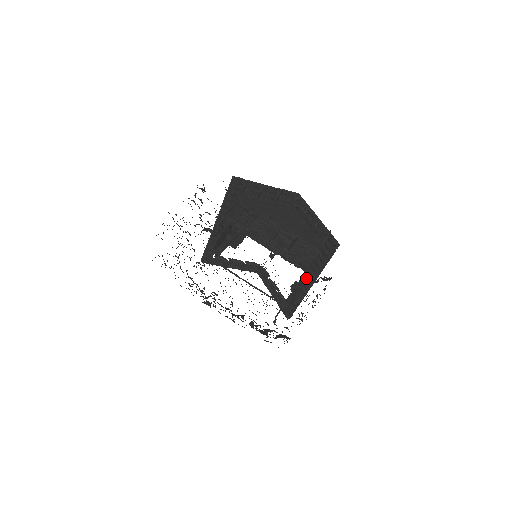
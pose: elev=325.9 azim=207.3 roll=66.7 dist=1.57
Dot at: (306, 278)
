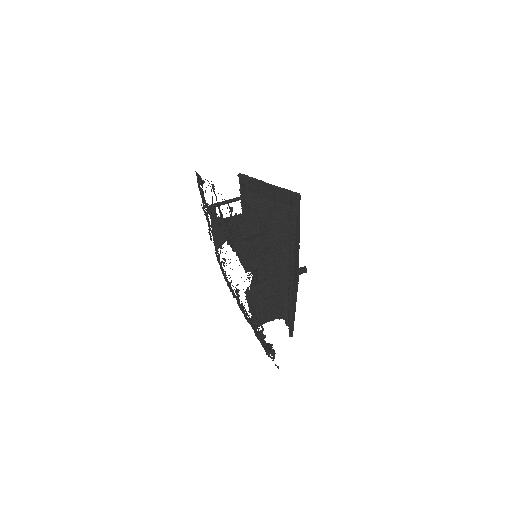
Dot at: (289, 286)
